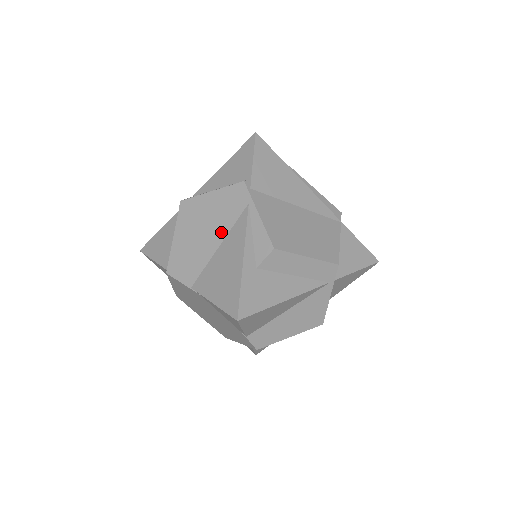
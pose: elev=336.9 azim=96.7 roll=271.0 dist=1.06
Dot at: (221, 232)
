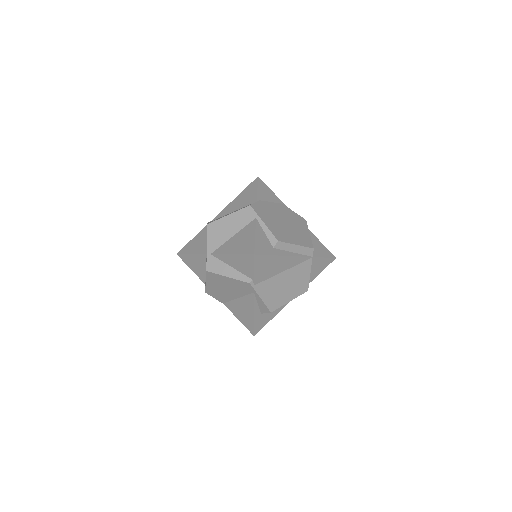
Dot at: (238, 294)
